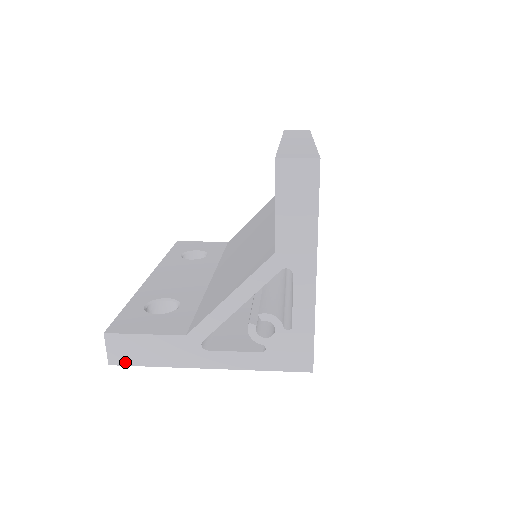
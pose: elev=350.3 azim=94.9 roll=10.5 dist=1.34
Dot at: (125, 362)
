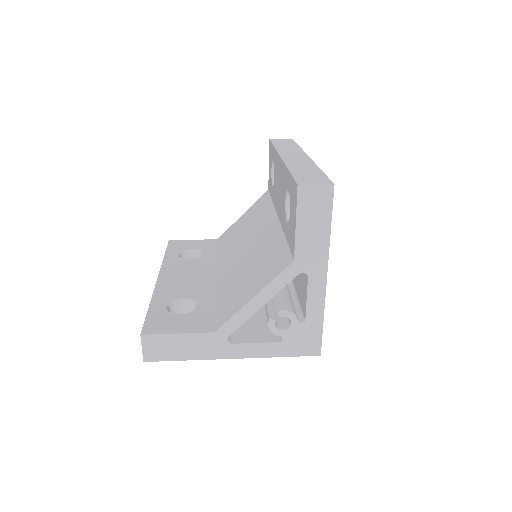
Dot at: (159, 358)
